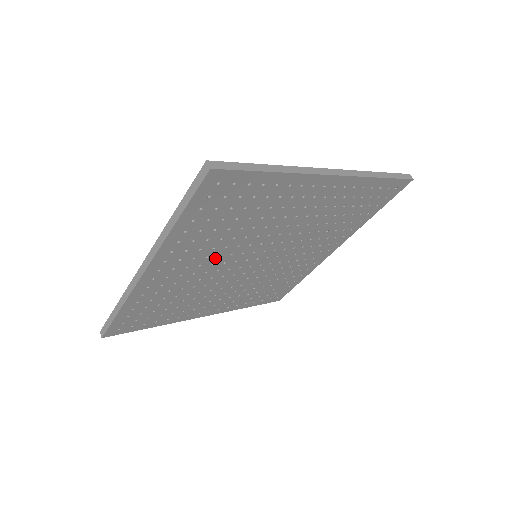
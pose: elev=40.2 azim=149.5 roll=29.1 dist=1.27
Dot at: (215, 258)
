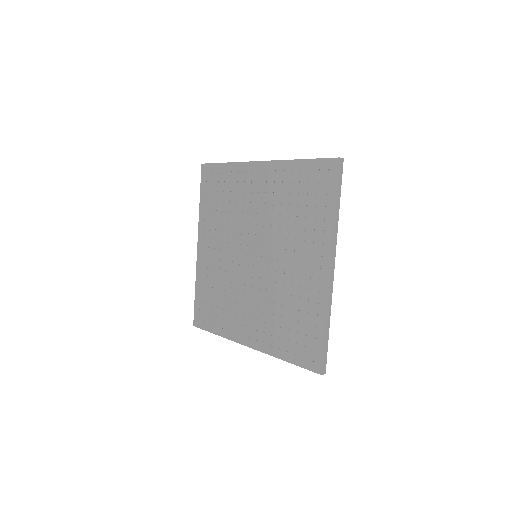
Dot at: occluded
